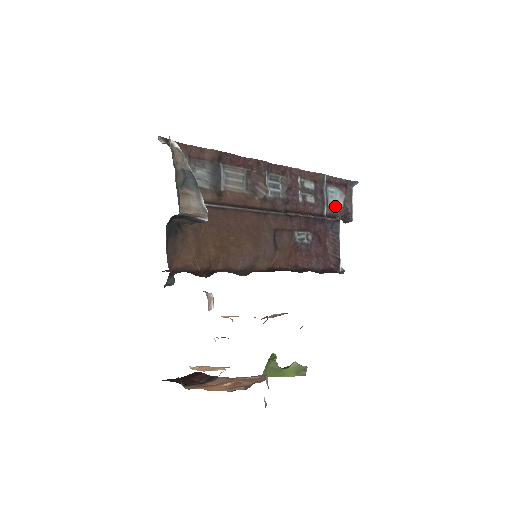
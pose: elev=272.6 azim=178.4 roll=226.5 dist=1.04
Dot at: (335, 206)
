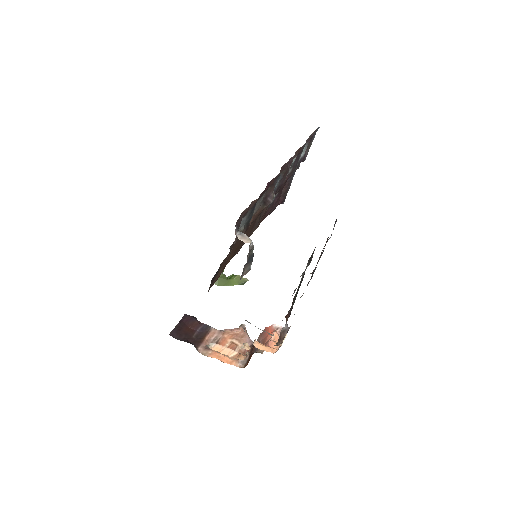
Dot at: (299, 159)
